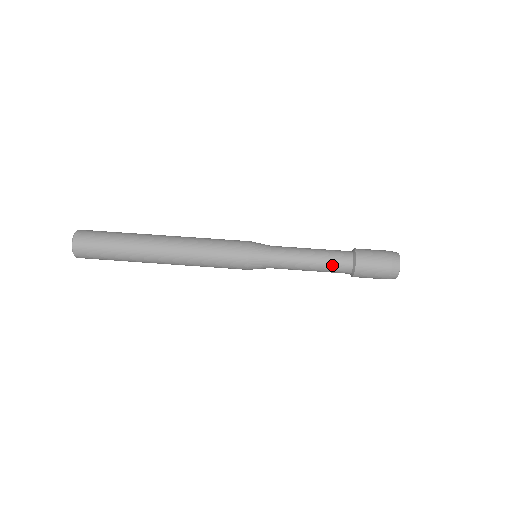
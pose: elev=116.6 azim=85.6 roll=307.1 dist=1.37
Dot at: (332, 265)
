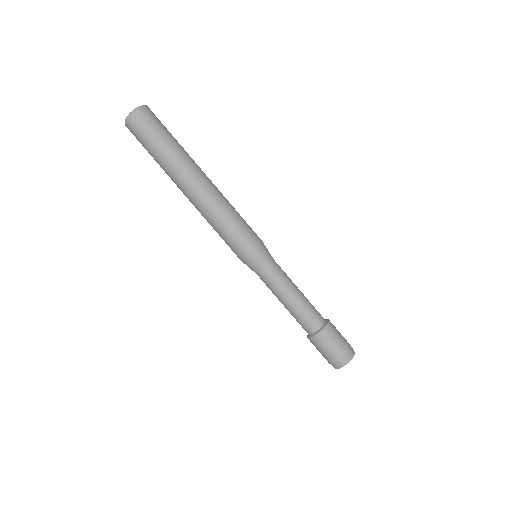
Dot at: (303, 316)
